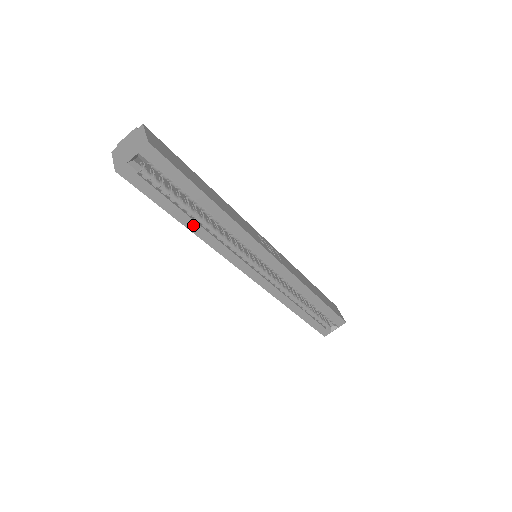
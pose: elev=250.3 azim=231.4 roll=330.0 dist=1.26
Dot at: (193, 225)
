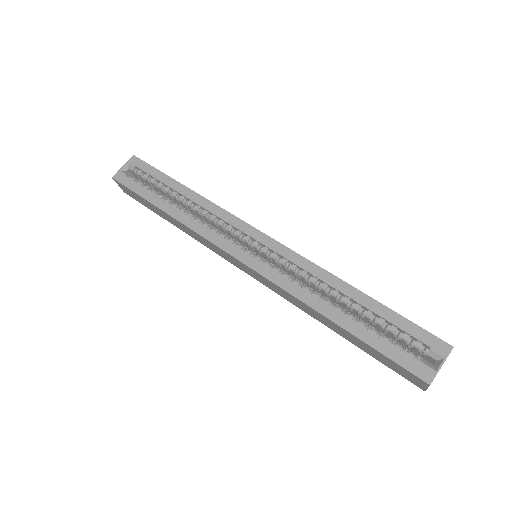
Dot at: (170, 209)
